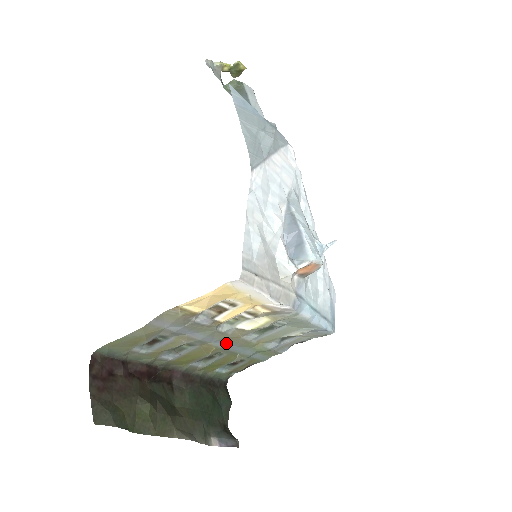
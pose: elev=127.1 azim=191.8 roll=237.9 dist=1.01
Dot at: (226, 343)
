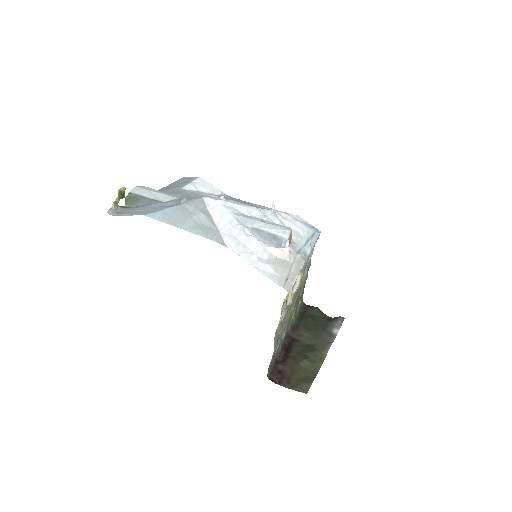
Dot at: (294, 301)
